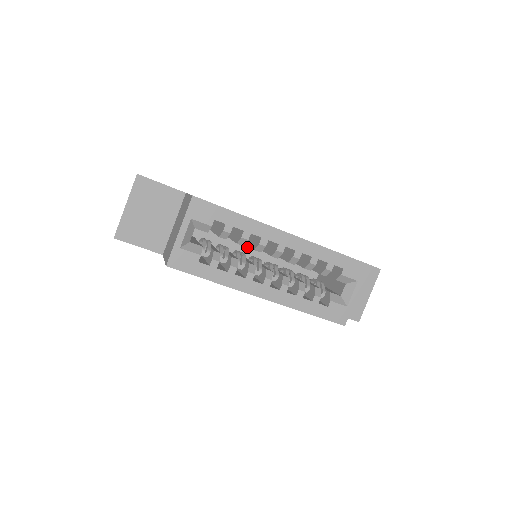
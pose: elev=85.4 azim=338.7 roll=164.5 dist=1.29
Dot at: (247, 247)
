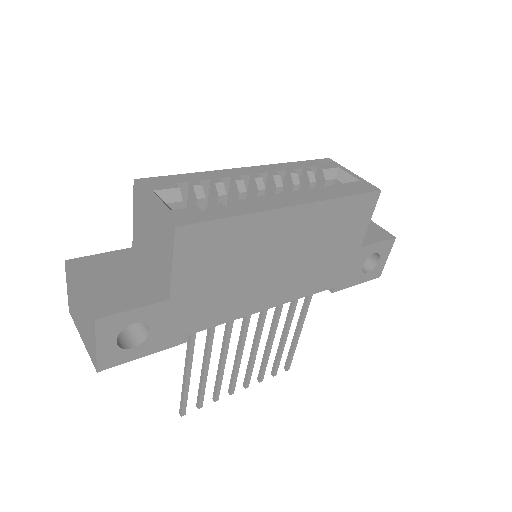
Dot at: occluded
